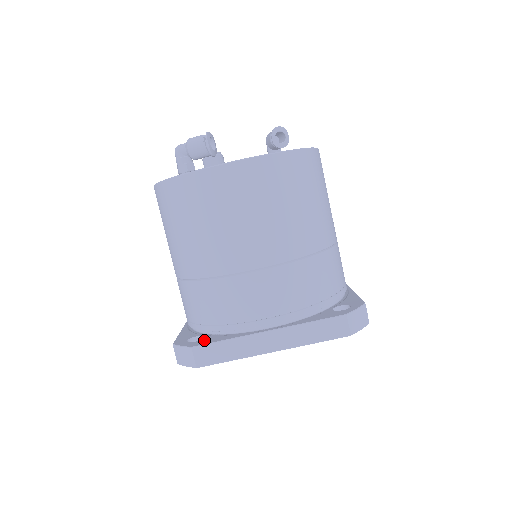
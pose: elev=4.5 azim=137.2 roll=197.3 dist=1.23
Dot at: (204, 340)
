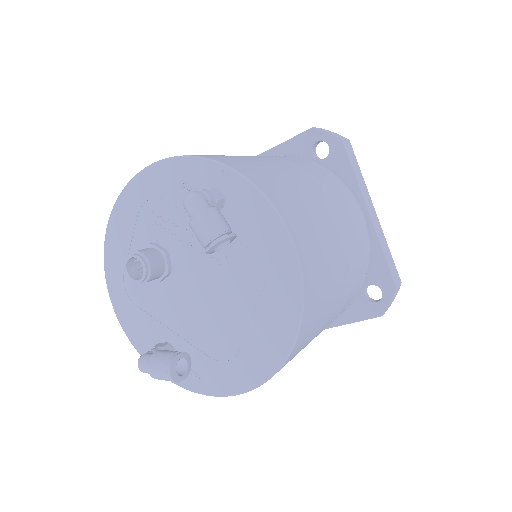
Dot at: occluded
